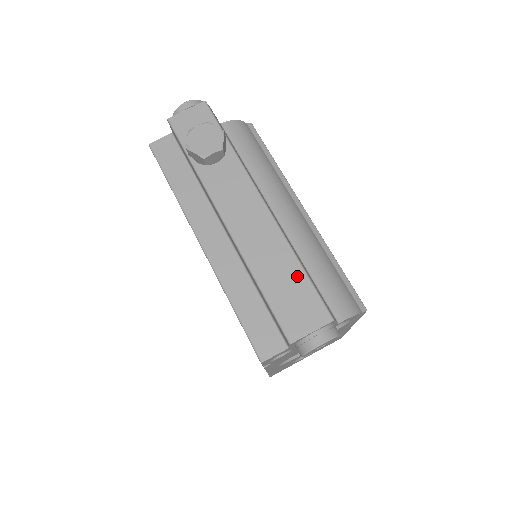
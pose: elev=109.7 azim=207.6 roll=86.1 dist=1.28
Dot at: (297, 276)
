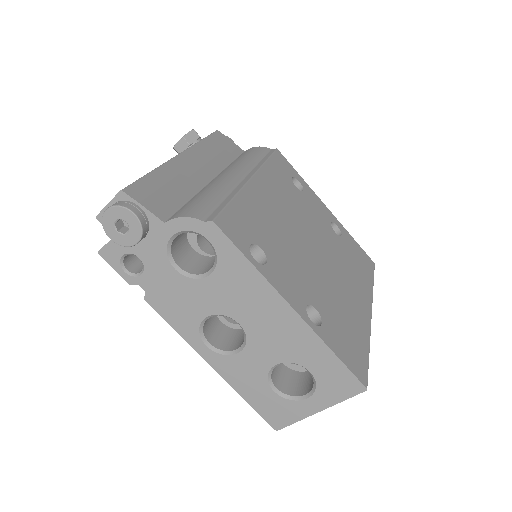
Dot at: occluded
